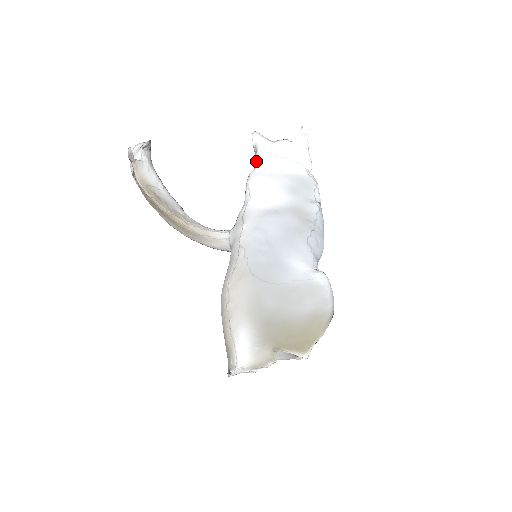
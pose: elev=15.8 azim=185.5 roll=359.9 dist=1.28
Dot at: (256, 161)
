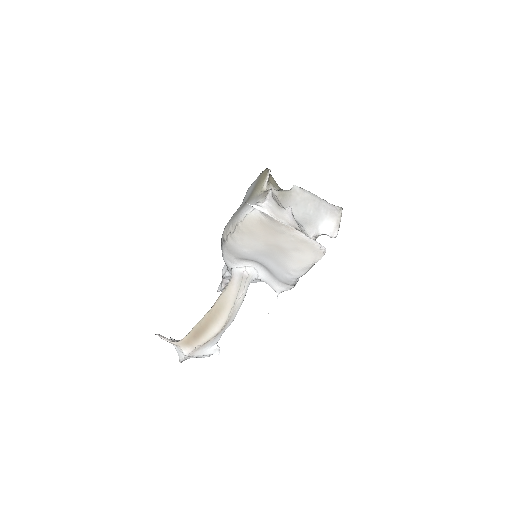
Dot at: (222, 279)
